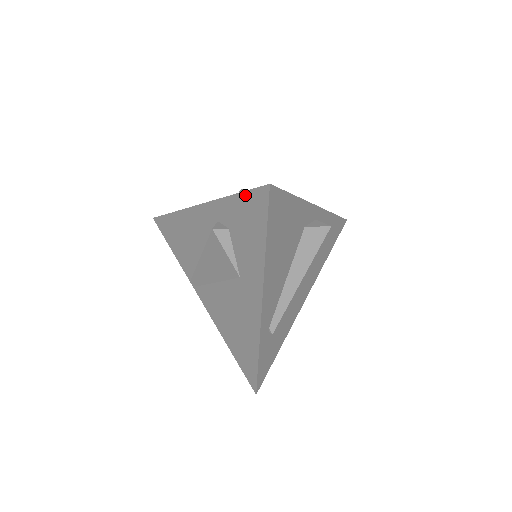
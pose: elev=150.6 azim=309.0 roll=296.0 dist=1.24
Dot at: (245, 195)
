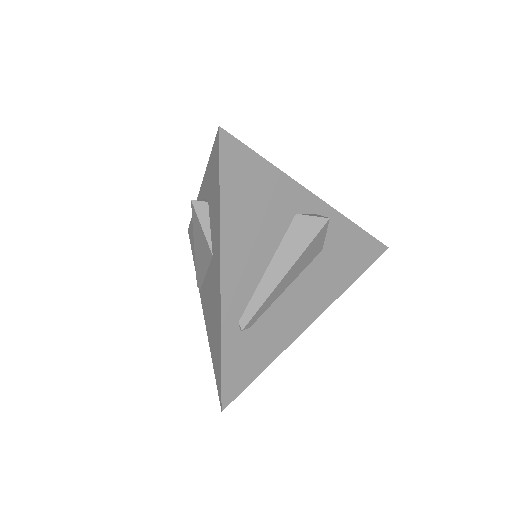
Dot at: (212, 153)
